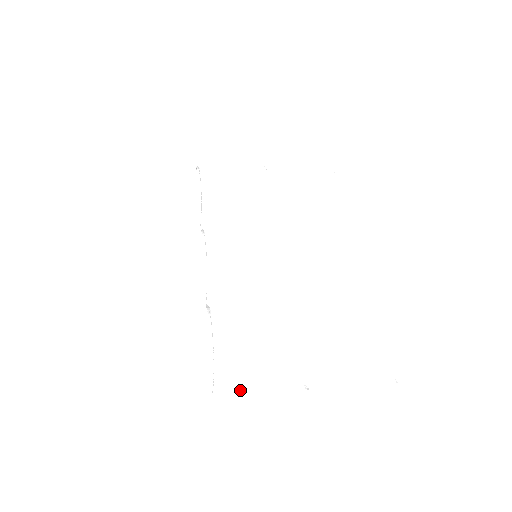
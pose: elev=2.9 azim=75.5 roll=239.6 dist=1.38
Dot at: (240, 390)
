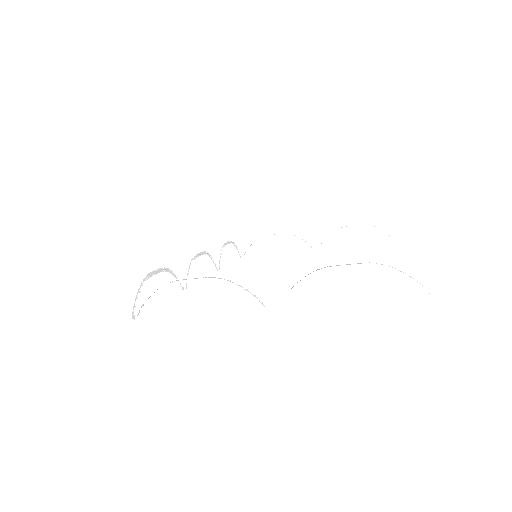
Dot at: (156, 291)
